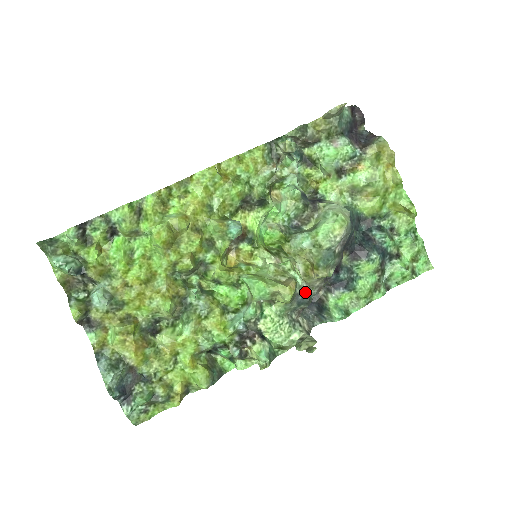
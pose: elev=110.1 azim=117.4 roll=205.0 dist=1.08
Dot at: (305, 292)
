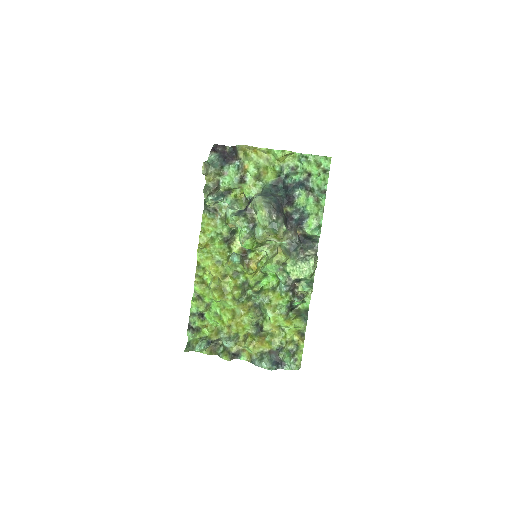
Dot at: (291, 243)
